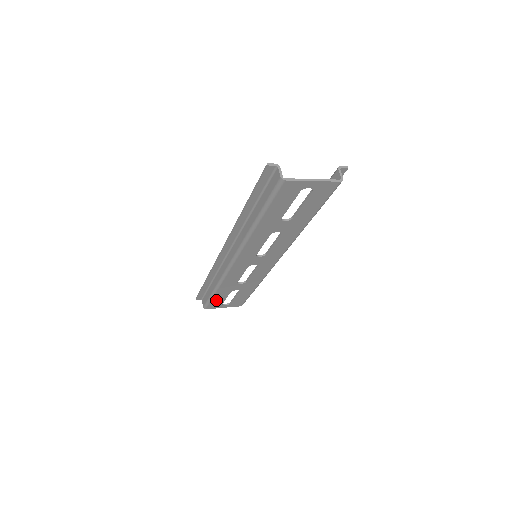
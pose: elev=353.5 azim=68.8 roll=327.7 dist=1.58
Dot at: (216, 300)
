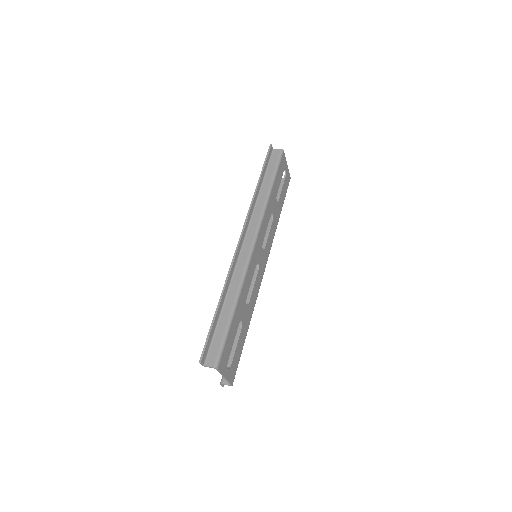
Dot at: (228, 342)
